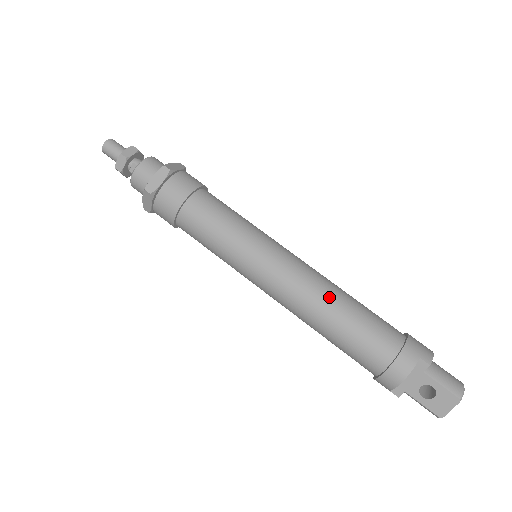
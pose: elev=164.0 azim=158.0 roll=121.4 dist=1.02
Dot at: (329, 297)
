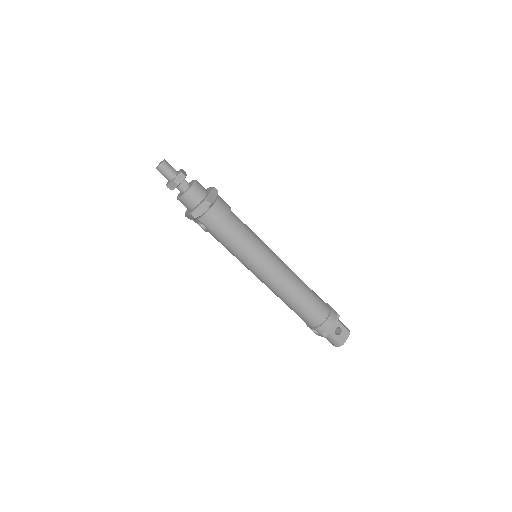
Dot at: (300, 280)
